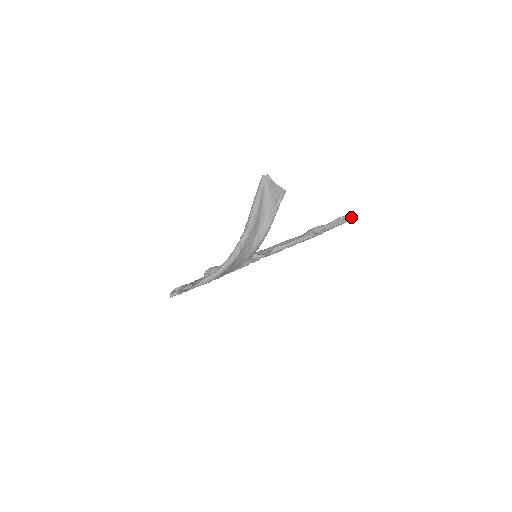
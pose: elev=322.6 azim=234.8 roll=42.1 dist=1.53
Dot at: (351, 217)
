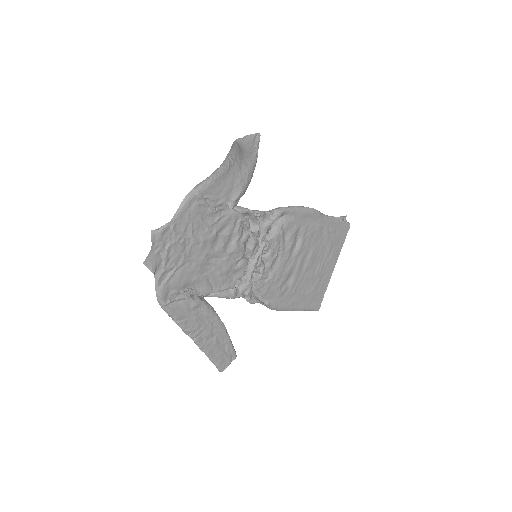
Dot at: (345, 221)
